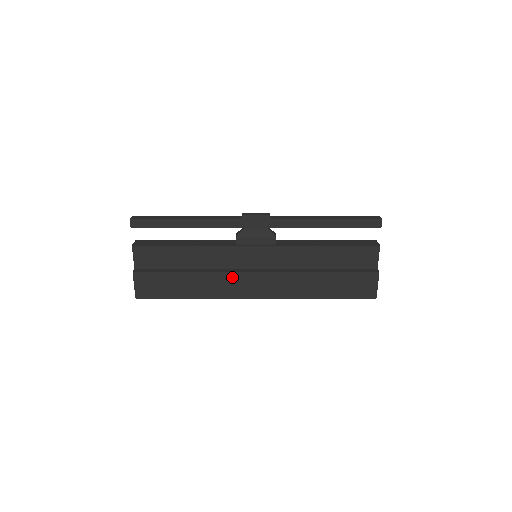
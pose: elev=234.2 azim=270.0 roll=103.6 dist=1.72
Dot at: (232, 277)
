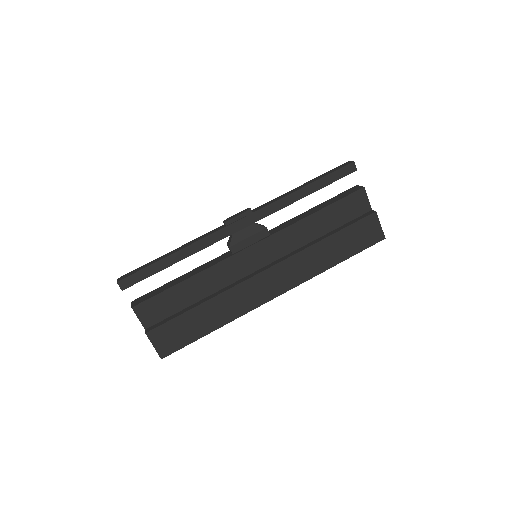
Dot at: (245, 287)
